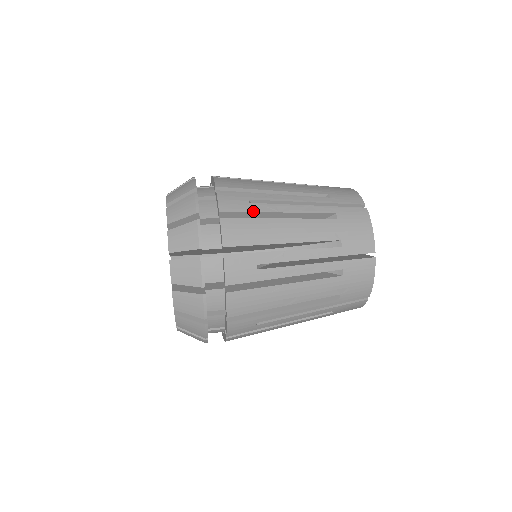
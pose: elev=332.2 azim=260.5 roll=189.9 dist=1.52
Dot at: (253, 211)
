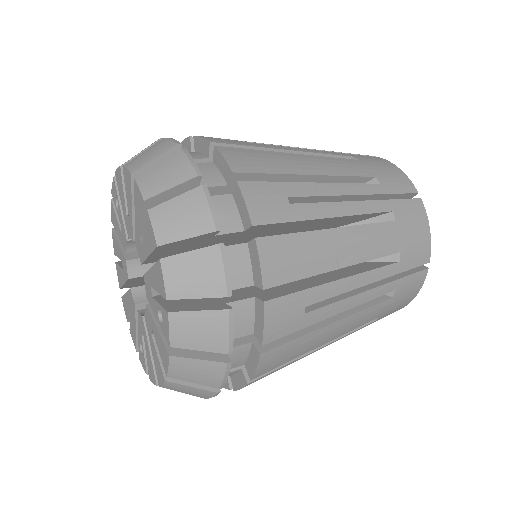
Dot at: (255, 146)
